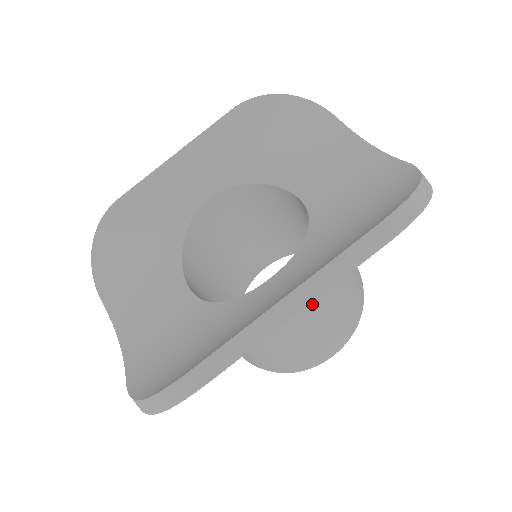
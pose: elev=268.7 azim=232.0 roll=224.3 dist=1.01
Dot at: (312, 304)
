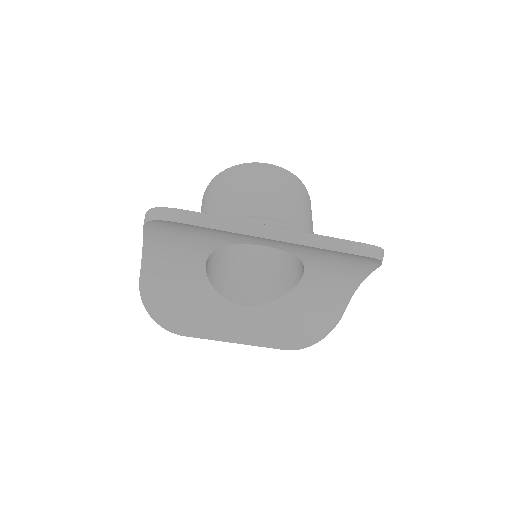
Dot at: occluded
